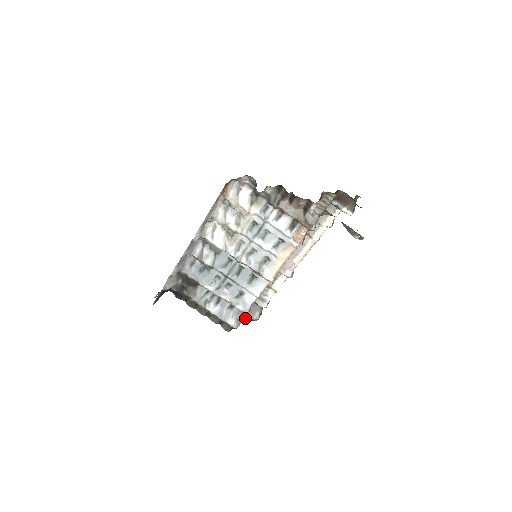
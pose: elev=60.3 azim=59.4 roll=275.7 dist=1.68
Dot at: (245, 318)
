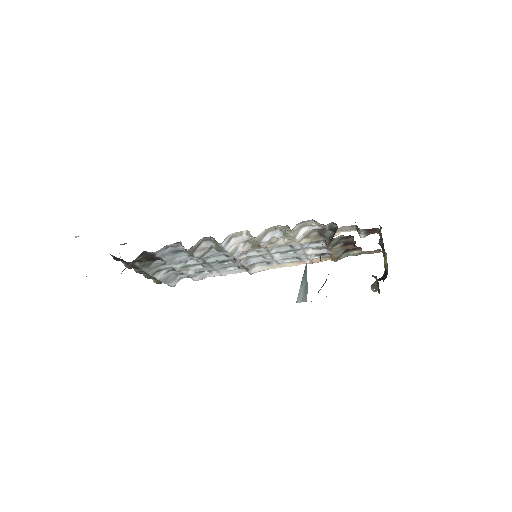
Dot at: occluded
